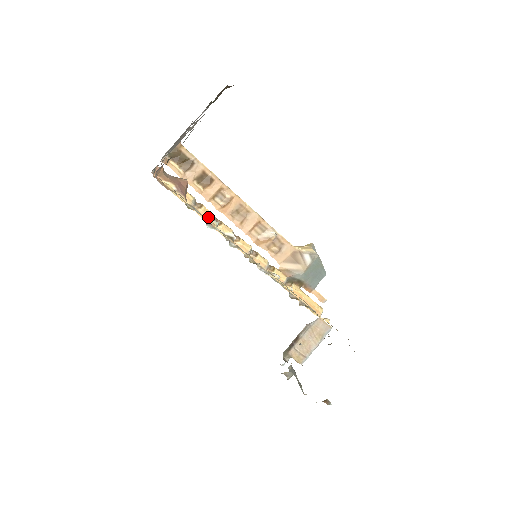
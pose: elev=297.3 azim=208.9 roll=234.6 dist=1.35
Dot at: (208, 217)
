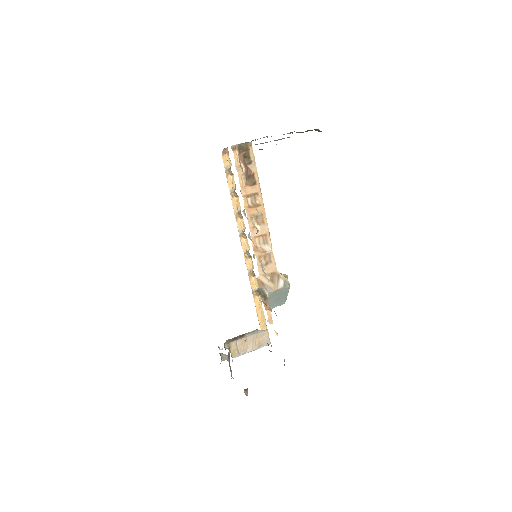
Dot at: occluded
